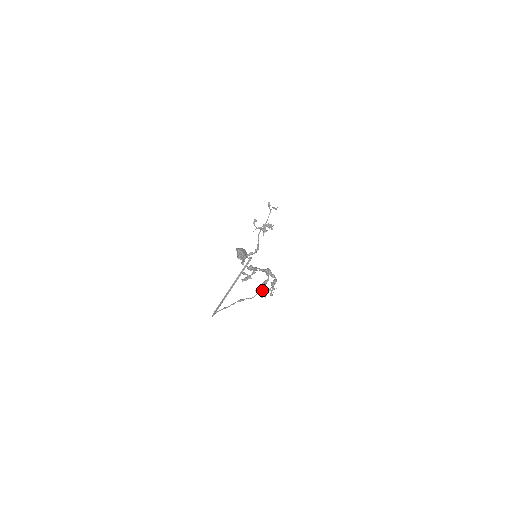
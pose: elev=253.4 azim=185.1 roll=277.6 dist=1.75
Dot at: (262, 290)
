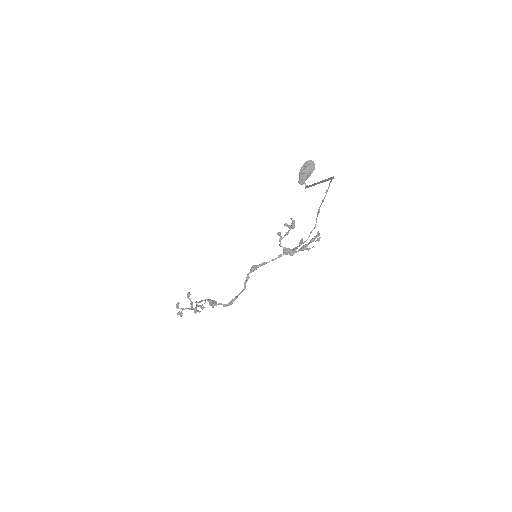
Dot at: (307, 239)
